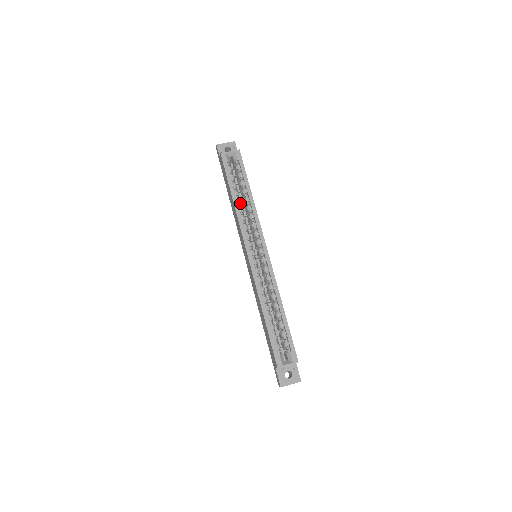
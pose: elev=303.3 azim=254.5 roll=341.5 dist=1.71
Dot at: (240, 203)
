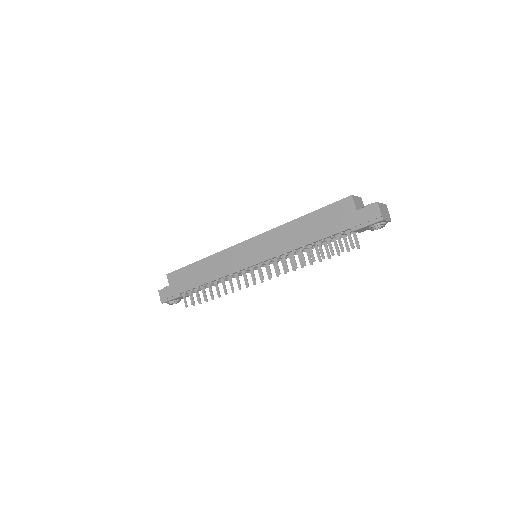
Dot at: occluded
